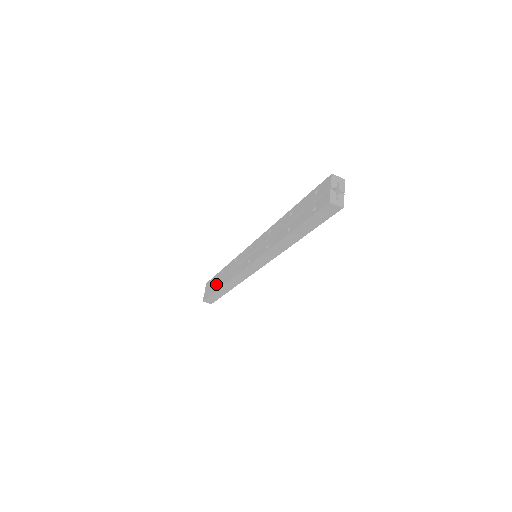
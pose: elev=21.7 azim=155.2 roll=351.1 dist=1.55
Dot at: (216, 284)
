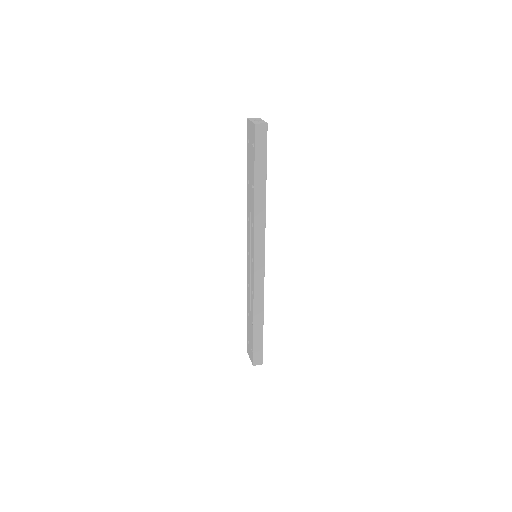
Dot at: (250, 331)
